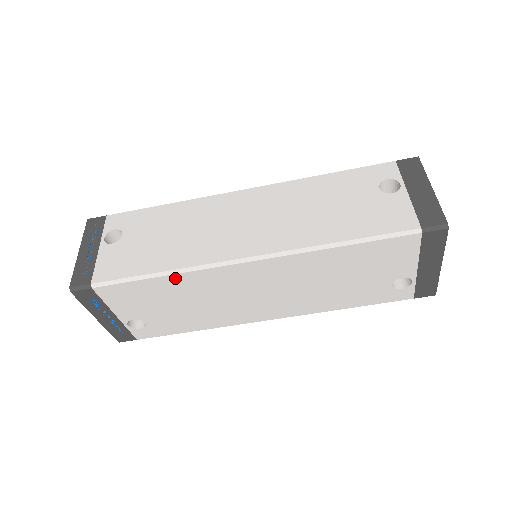
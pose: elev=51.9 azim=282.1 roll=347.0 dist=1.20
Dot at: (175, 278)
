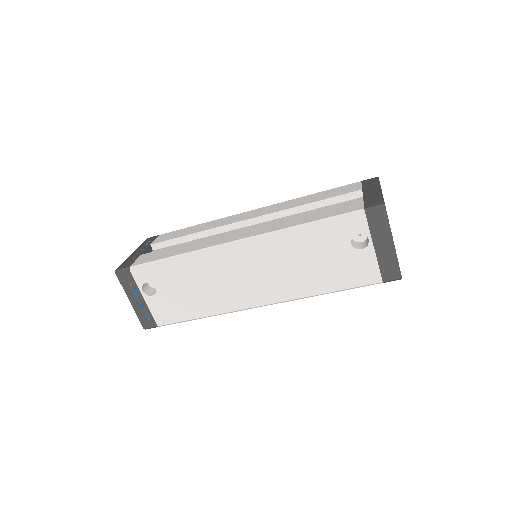
Dot at: occluded
